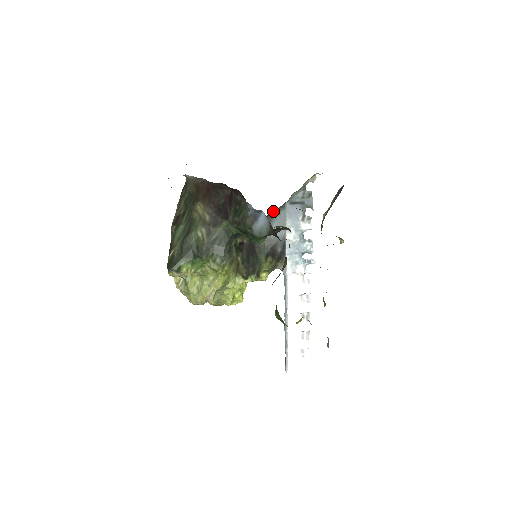
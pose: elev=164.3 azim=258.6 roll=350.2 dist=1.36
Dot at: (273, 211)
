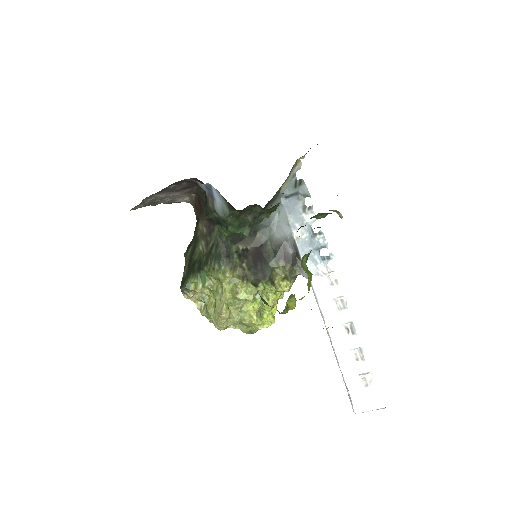
Dot at: occluded
